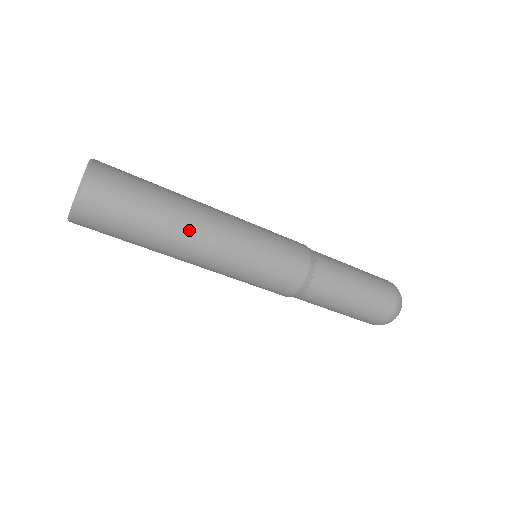
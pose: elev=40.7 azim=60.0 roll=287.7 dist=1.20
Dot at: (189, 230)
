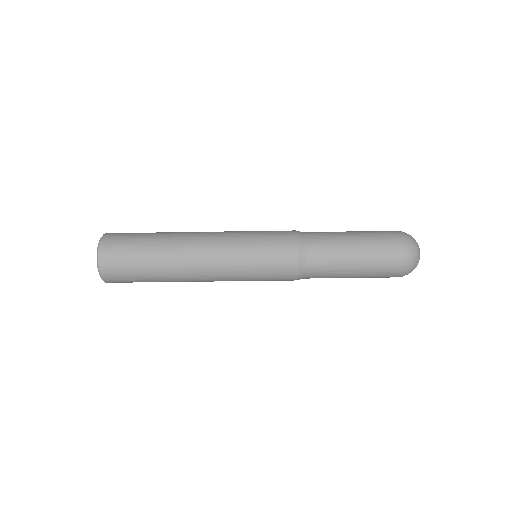
Dot at: (183, 265)
